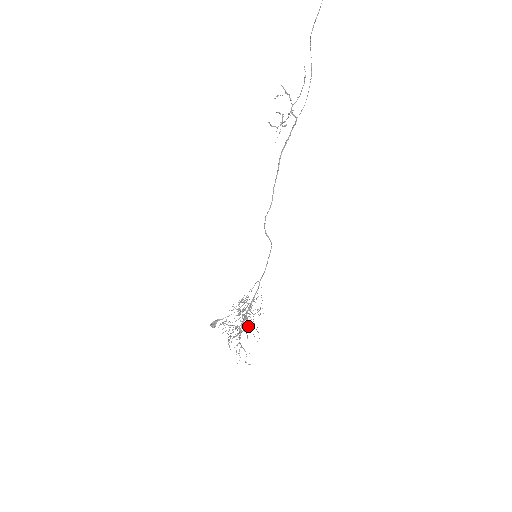
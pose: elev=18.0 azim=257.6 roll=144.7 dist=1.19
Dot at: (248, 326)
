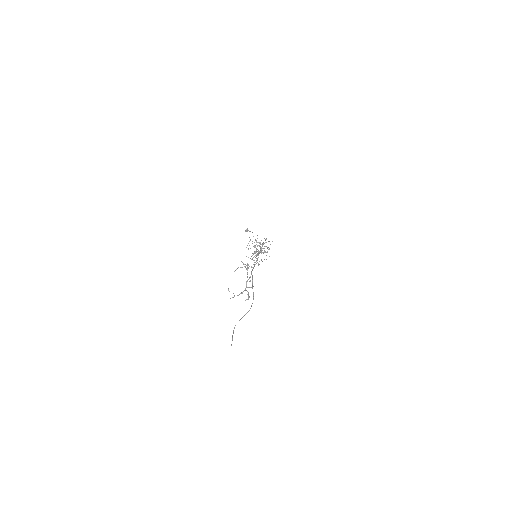
Dot at: occluded
